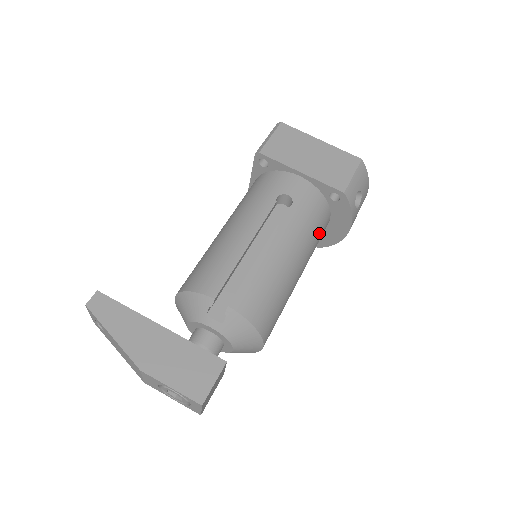
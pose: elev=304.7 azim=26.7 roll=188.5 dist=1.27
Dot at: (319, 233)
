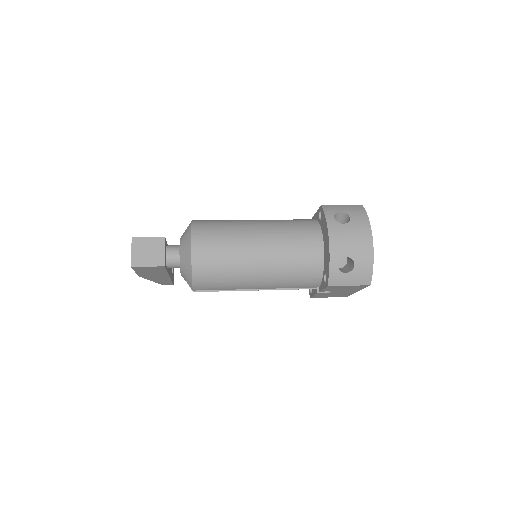
Dot at: (298, 234)
